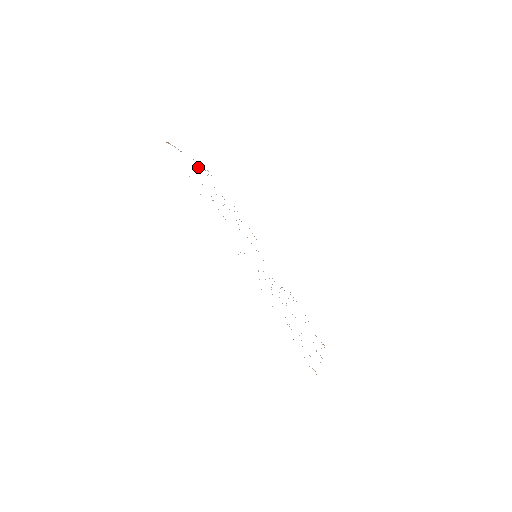
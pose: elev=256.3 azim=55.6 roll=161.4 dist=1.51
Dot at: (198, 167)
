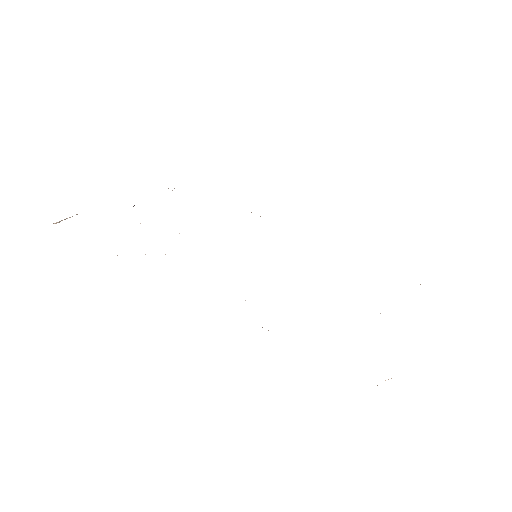
Dot at: occluded
